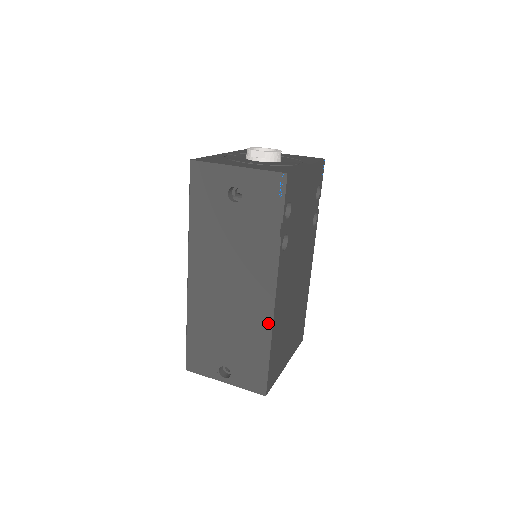
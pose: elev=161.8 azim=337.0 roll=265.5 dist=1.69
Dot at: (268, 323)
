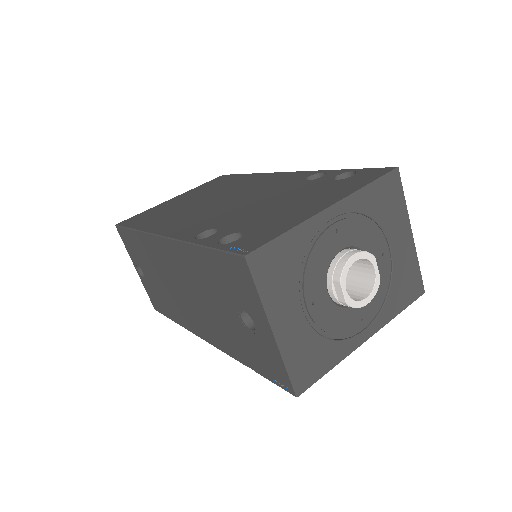
Dot at: (189, 328)
